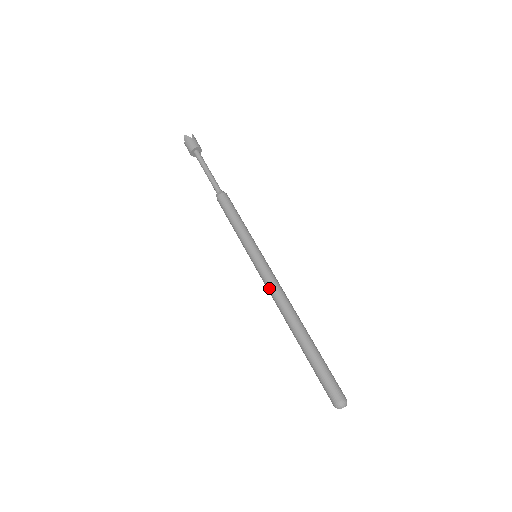
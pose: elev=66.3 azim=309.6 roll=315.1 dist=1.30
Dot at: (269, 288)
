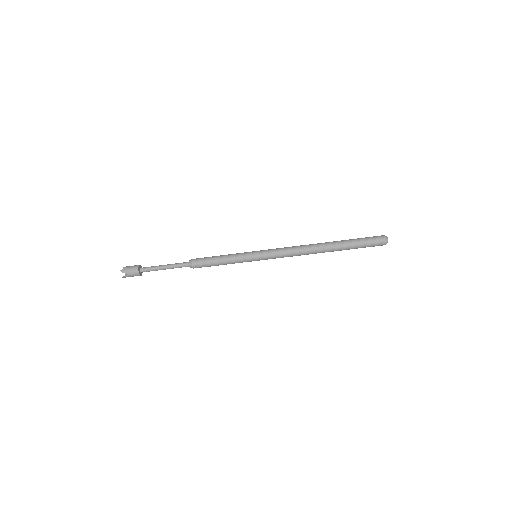
Dot at: occluded
